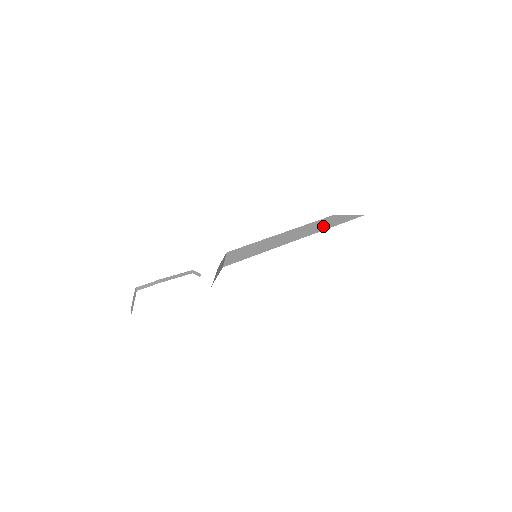
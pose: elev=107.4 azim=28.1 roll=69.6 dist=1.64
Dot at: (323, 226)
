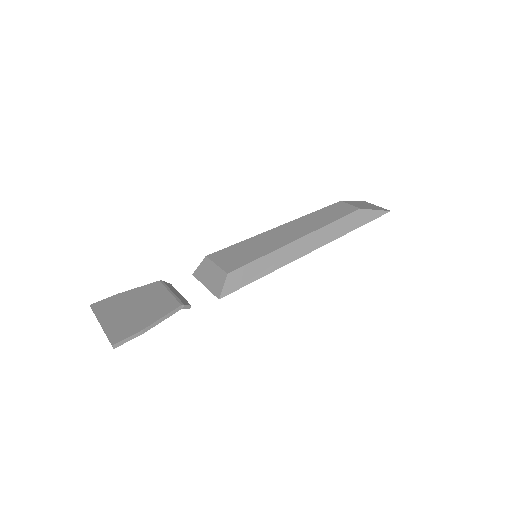
Dot at: (344, 229)
